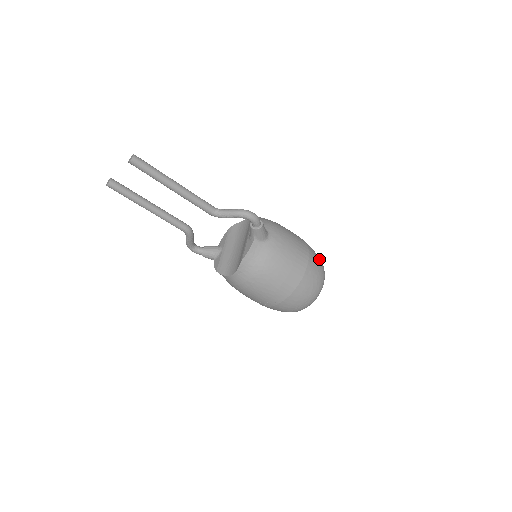
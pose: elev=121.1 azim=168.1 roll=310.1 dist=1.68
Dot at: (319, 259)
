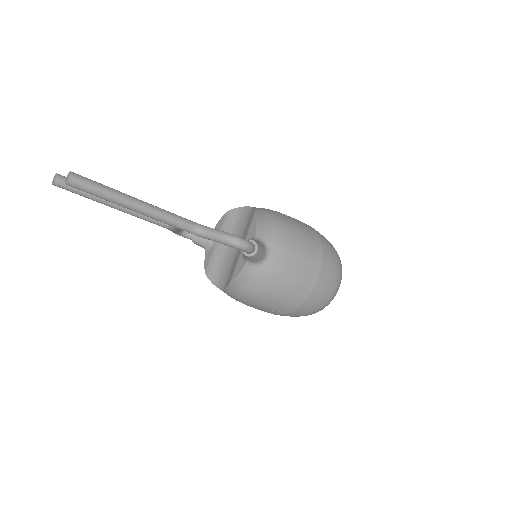
Dot at: (336, 264)
